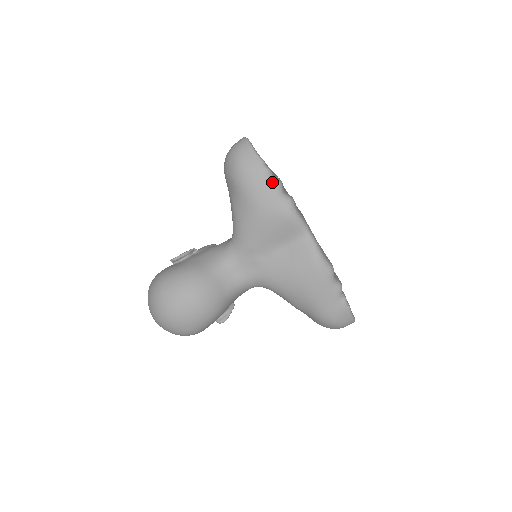
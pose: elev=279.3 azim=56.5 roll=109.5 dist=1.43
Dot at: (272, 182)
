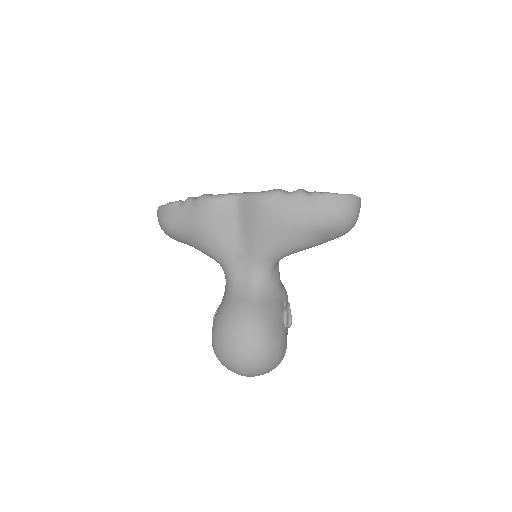
Dot at: (183, 204)
